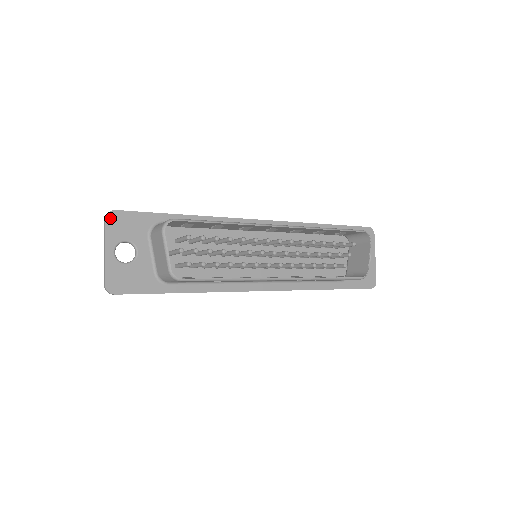
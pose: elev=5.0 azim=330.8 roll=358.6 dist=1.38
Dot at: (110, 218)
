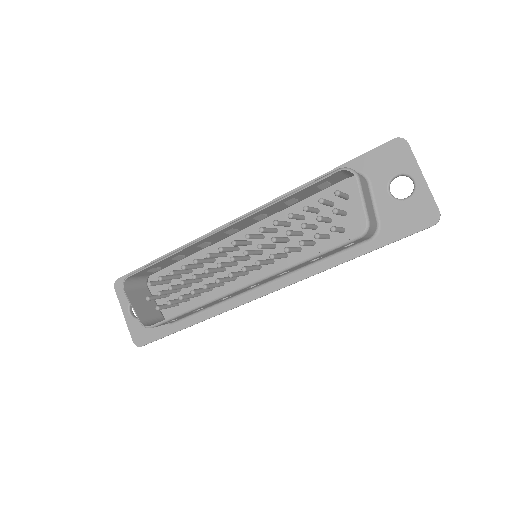
Dot at: (117, 287)
